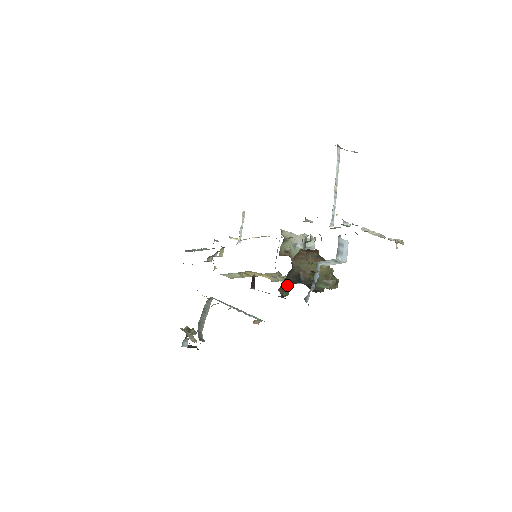
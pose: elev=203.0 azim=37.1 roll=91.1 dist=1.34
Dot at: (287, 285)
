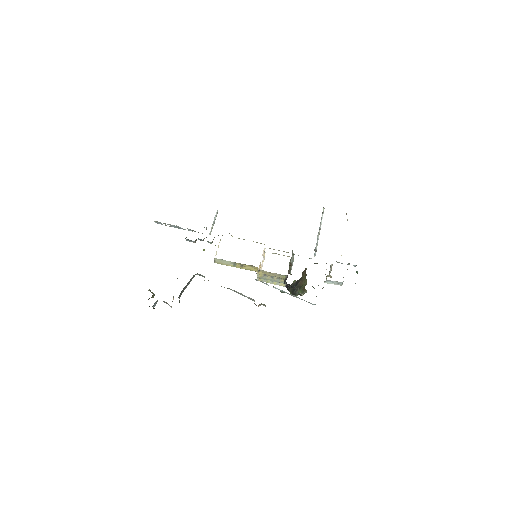
Dot at: (290, 286)
